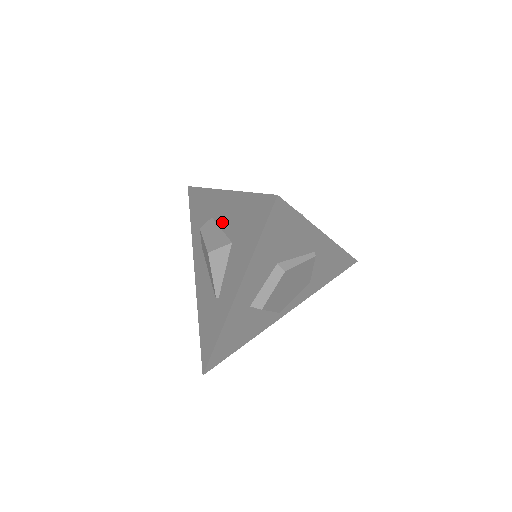
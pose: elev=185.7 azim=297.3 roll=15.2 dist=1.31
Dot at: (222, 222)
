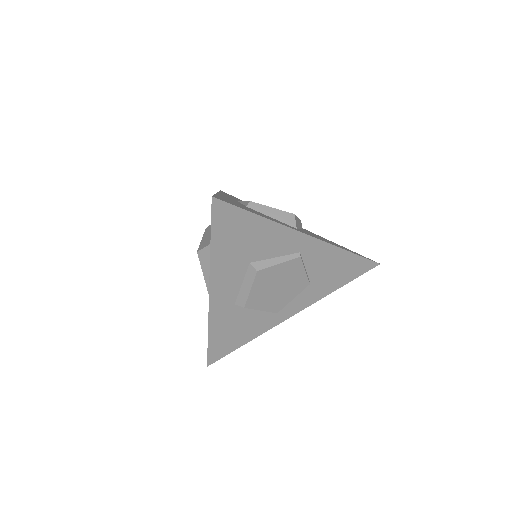
Dot at: occluded
